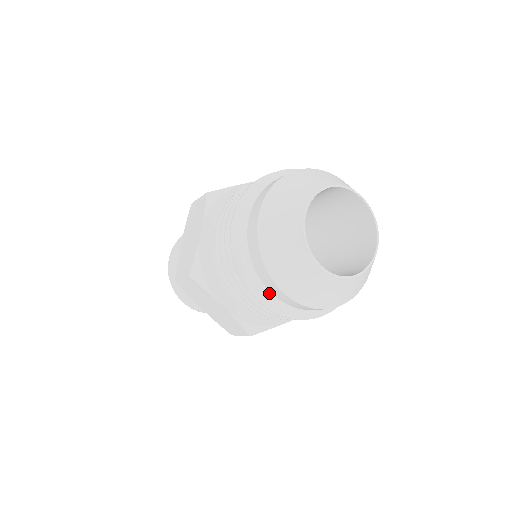
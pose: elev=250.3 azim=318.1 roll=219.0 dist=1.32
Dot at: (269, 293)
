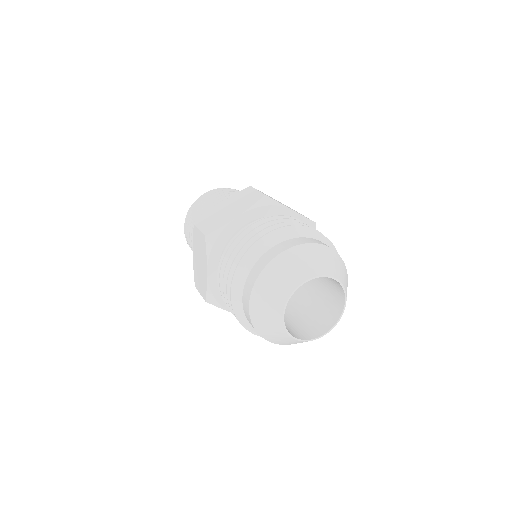
Dot at: (241, 299)
